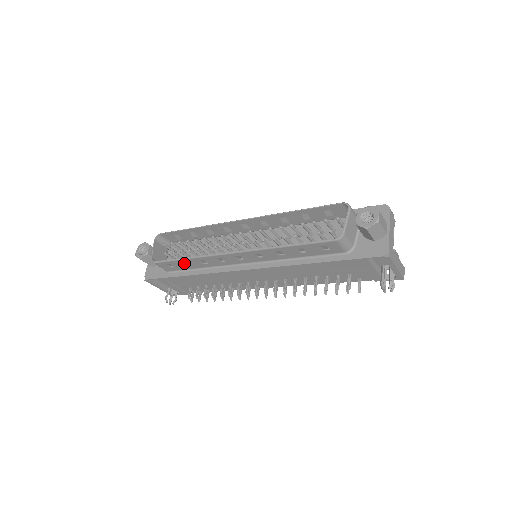
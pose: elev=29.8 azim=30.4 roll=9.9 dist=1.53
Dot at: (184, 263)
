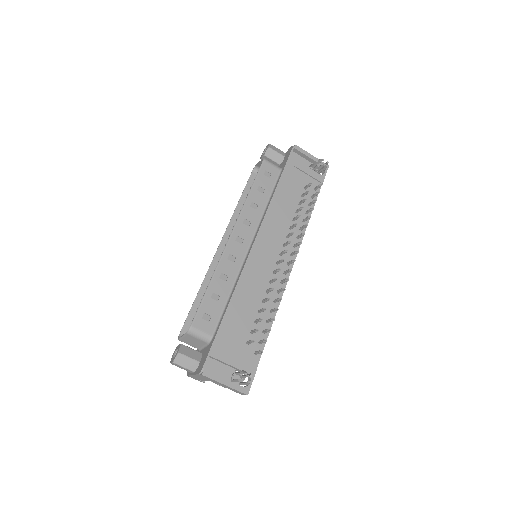
Dot at: (213, 299)
